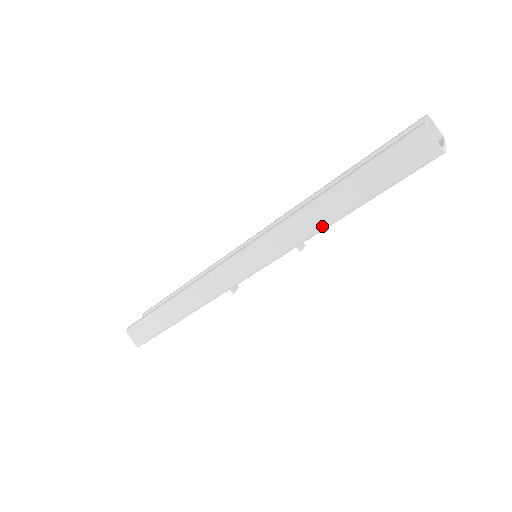
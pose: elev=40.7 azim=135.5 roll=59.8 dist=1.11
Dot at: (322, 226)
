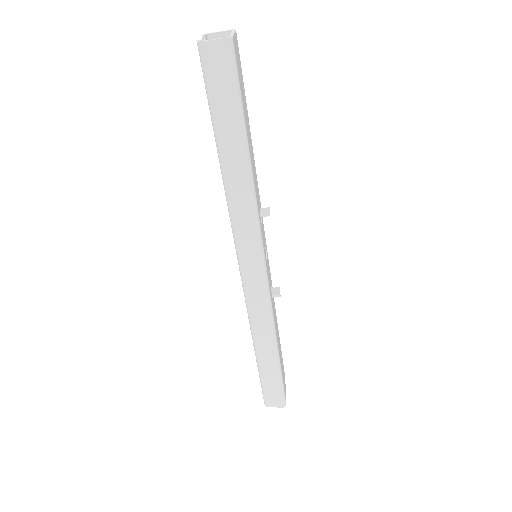
Dot at: (249, 184)
